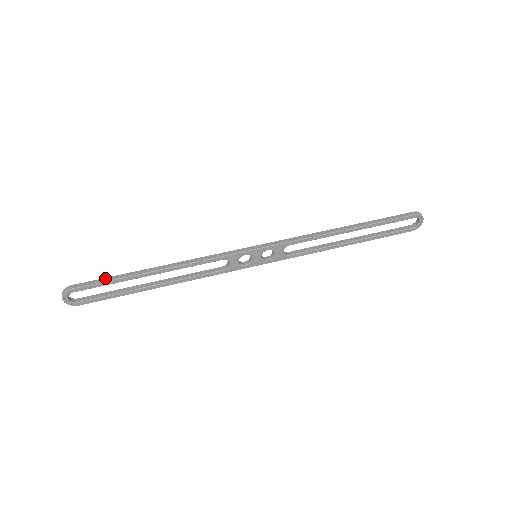
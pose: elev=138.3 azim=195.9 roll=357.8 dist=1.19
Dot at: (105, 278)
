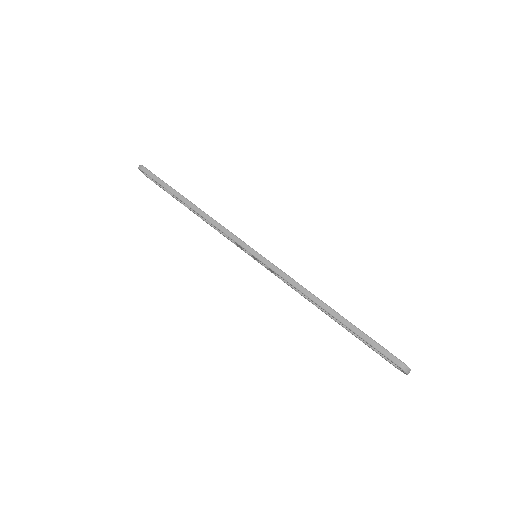
Dot at: (160, 180)
